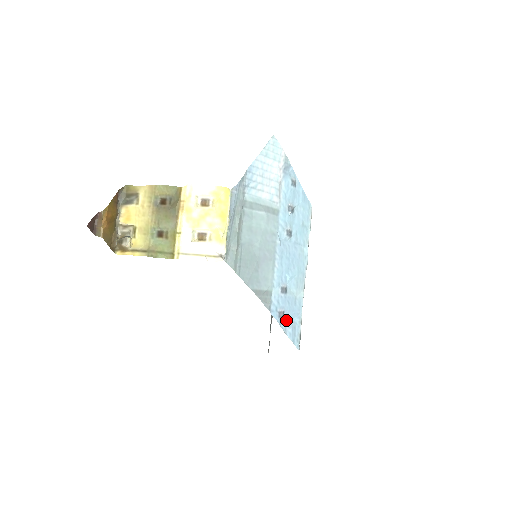
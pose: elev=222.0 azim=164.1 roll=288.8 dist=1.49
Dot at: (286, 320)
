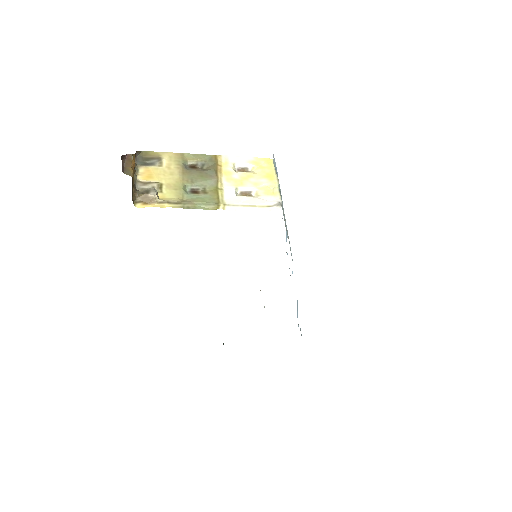
Dot at: occluded
